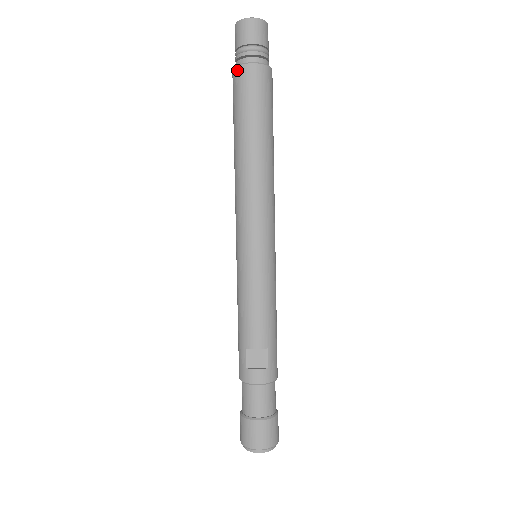
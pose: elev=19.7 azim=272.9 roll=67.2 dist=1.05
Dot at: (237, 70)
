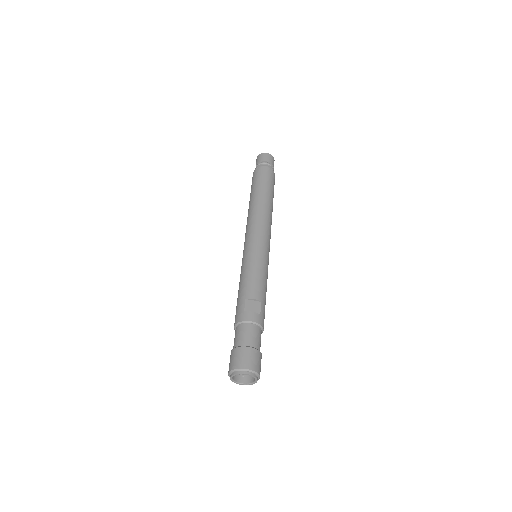
Dot at: (258, 169)
